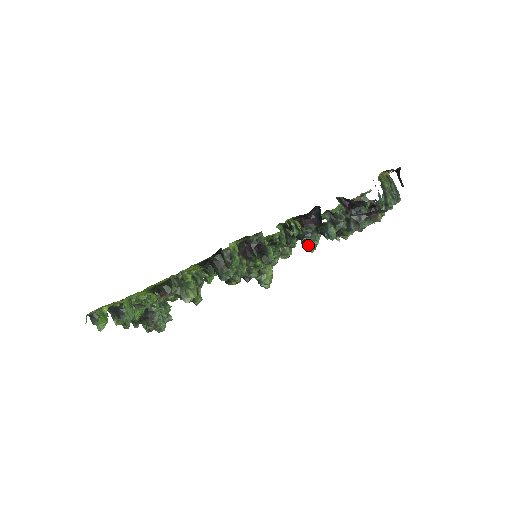
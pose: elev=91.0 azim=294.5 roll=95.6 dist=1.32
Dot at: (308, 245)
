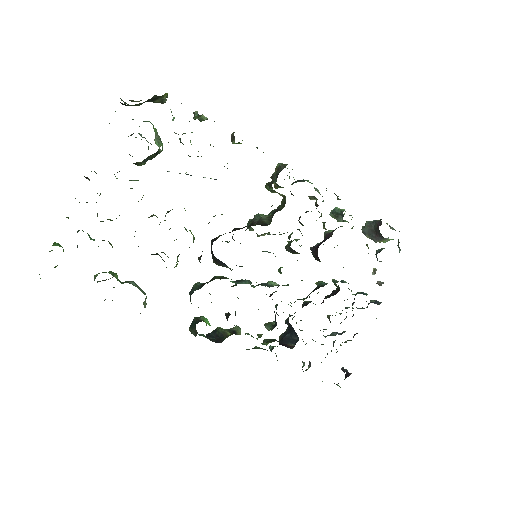
Dot at: (276, 308)
